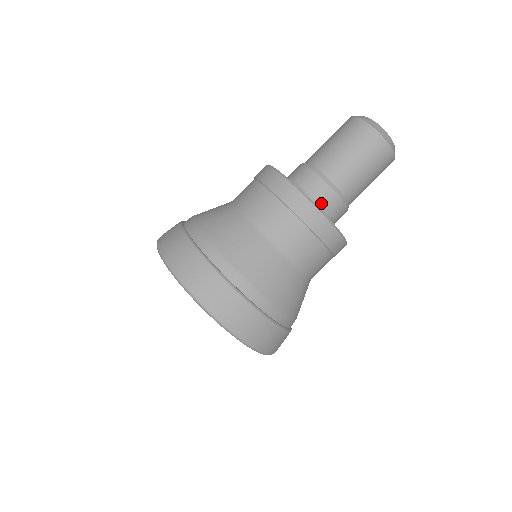
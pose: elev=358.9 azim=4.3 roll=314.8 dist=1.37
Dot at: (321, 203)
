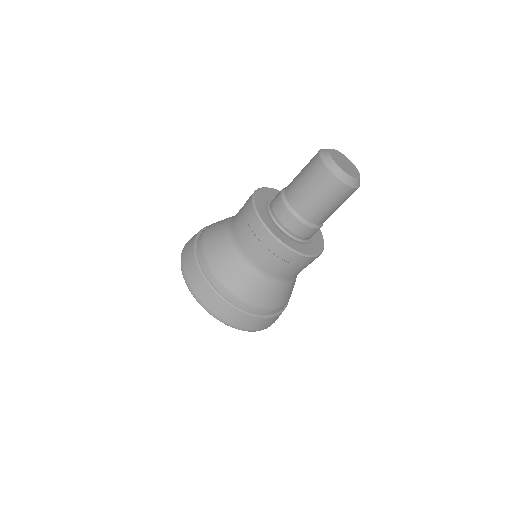
Dot at: (300, 236)
